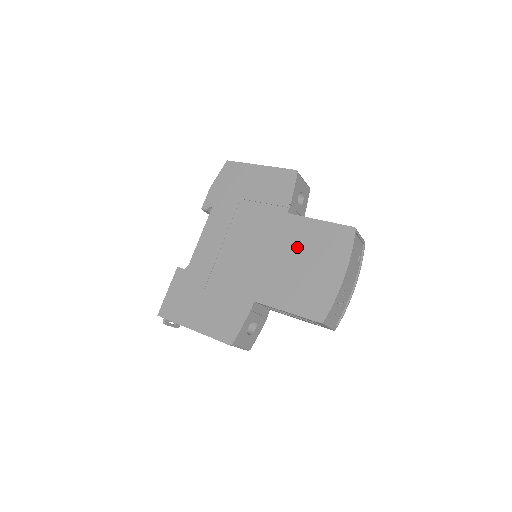
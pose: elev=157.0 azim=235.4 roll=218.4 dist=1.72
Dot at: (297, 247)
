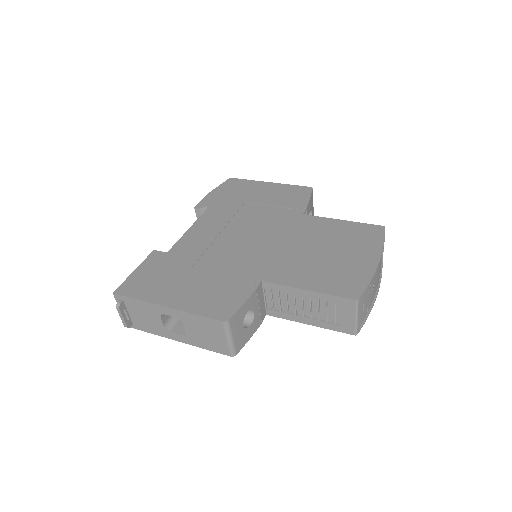
Dot at: (317, 238)
